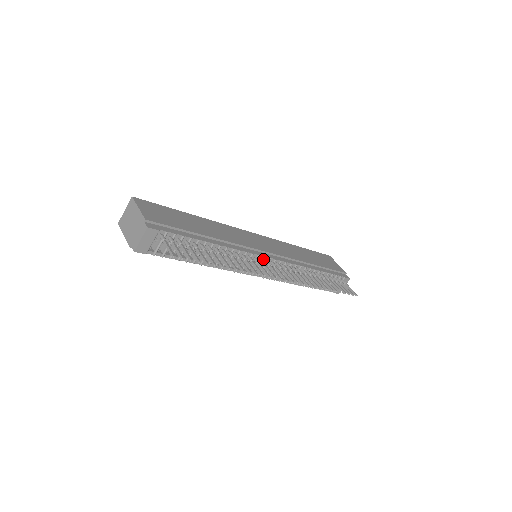
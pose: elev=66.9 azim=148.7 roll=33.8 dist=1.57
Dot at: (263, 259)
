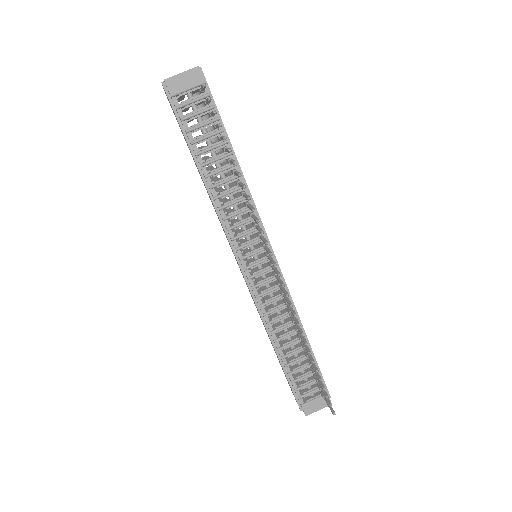
Dot at: occluded
